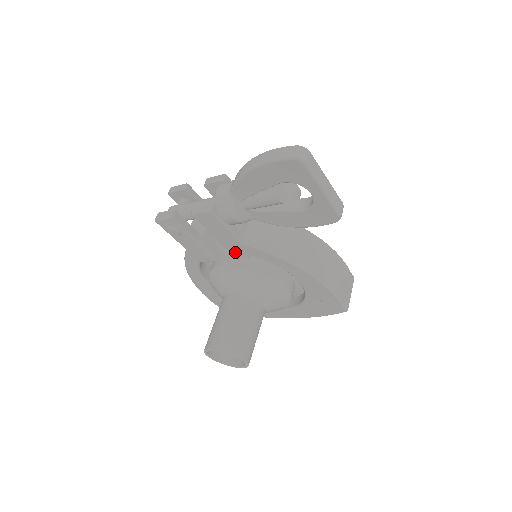
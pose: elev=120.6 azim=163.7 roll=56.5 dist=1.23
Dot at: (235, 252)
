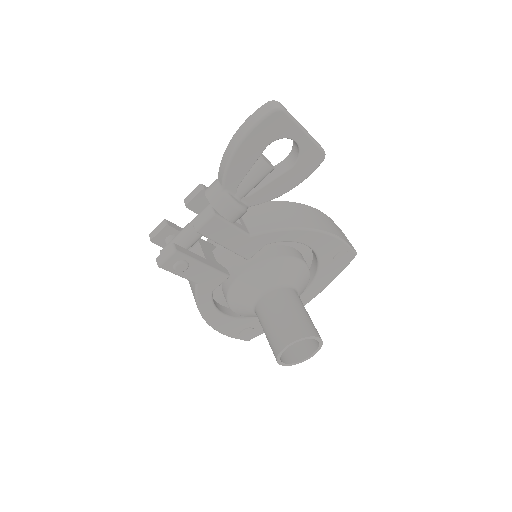
Dot at: (246, 252)
